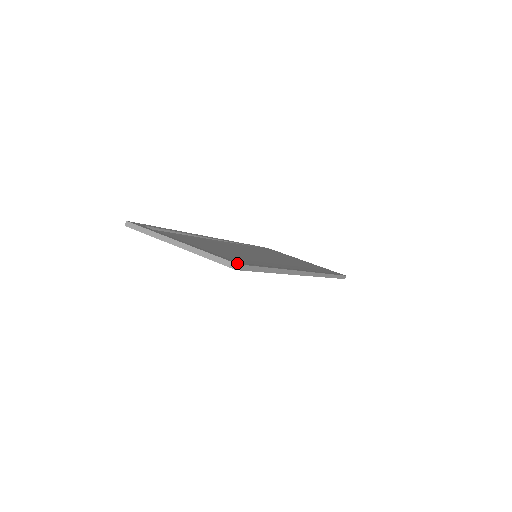
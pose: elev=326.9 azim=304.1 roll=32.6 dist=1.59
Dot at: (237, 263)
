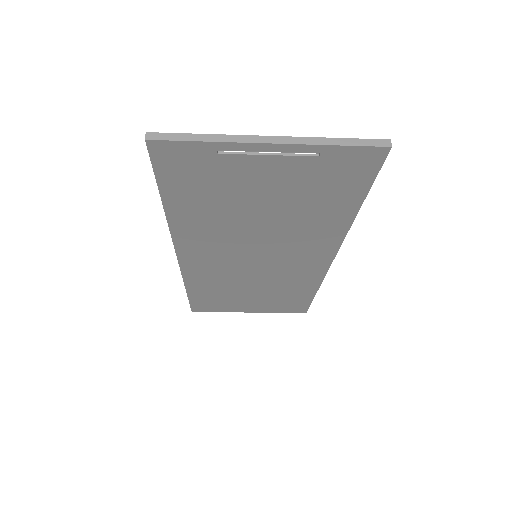
Dot at: (383, 143)
